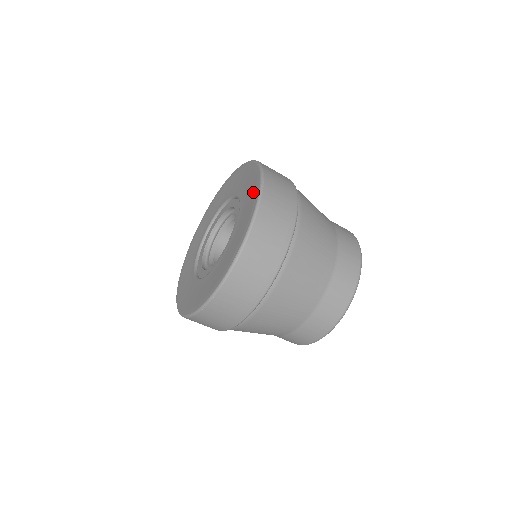
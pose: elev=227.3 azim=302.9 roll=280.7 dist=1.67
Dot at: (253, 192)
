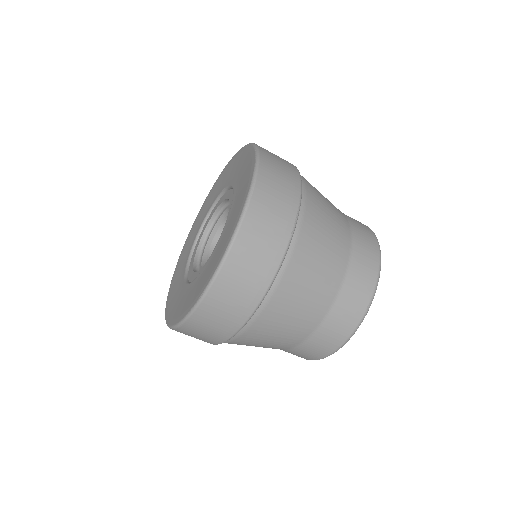
Dot at: (238, 208)
